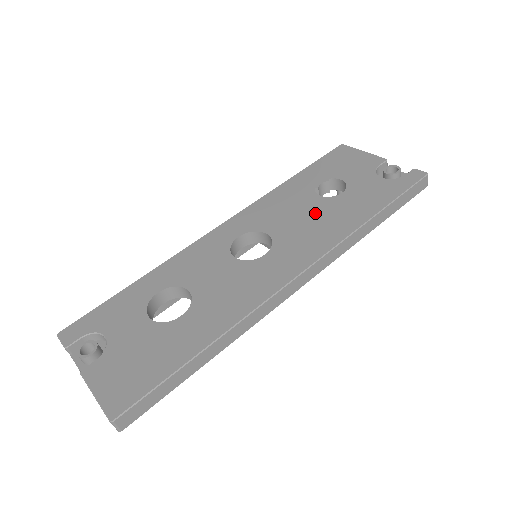
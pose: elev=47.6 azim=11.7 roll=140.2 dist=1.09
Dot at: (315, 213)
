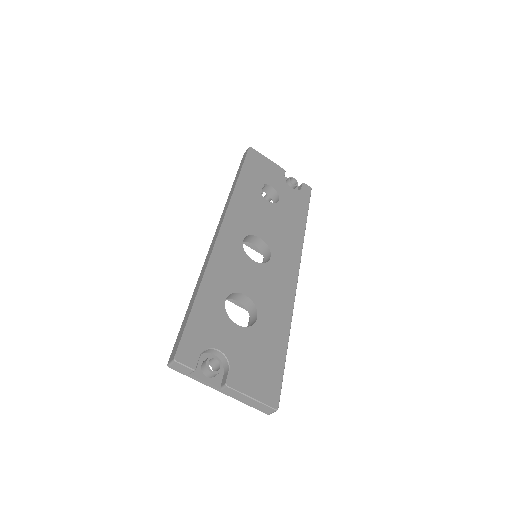
Dot at: (276, 218)
